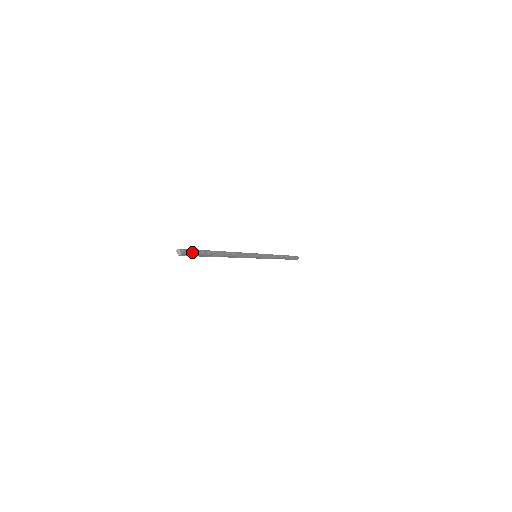
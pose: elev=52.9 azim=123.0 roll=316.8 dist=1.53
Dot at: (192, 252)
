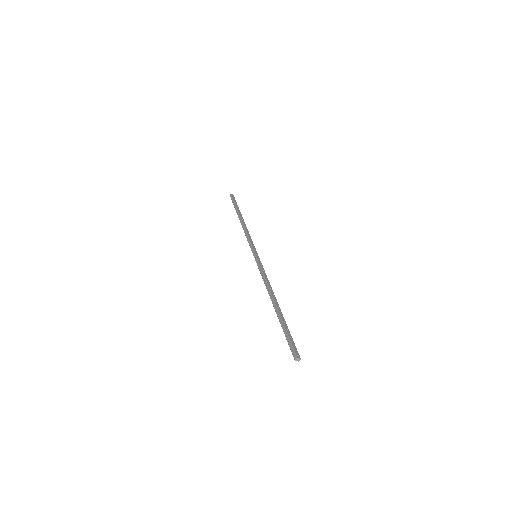
Dot at: (293, 343)
